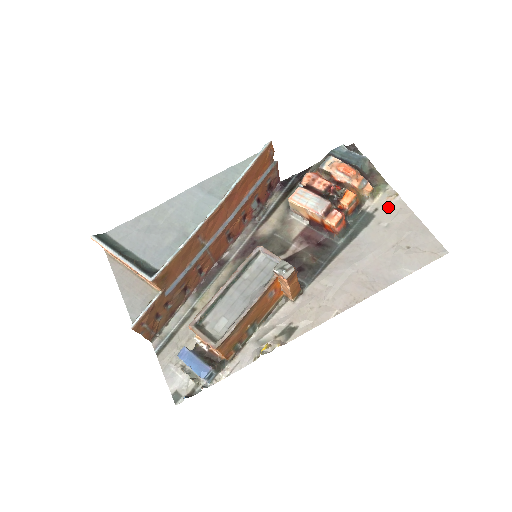
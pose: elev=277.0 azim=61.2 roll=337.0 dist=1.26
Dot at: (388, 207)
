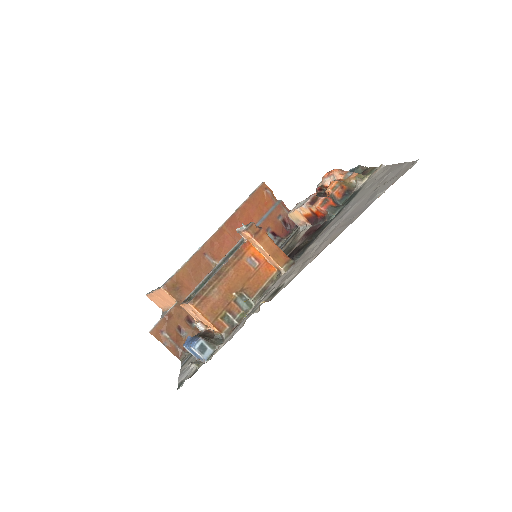
Dot at: (373, 177)
